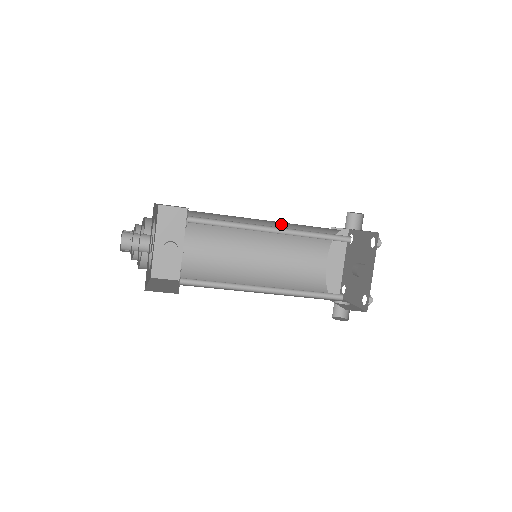
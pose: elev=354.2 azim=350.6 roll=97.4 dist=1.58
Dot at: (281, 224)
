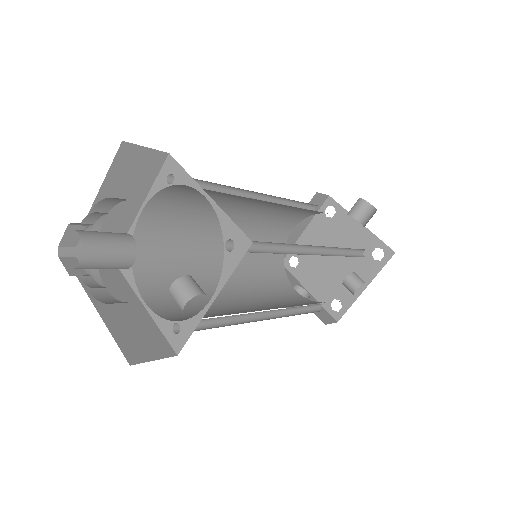
Dot at: occluded
